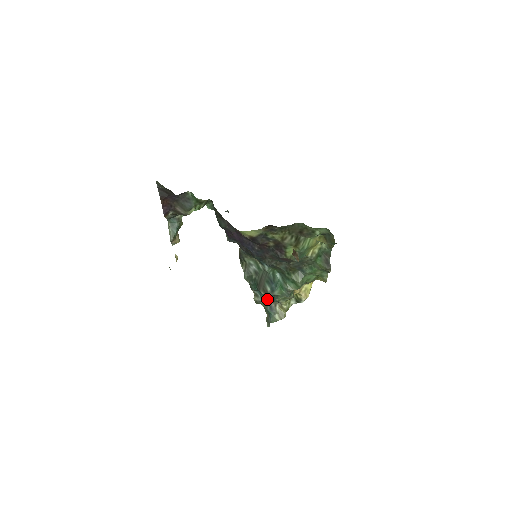
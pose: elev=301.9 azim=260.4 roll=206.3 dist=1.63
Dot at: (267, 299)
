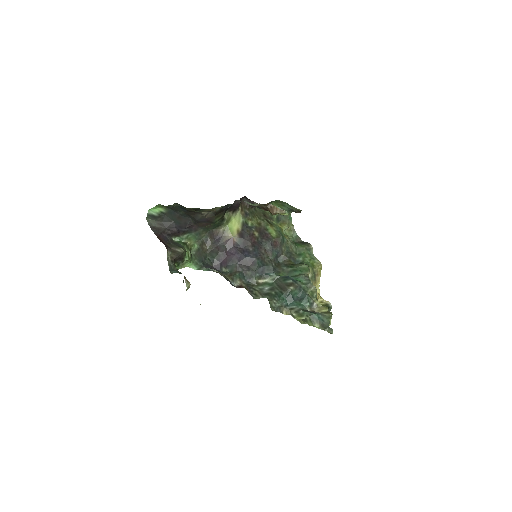
Dot at: (302, 307)
